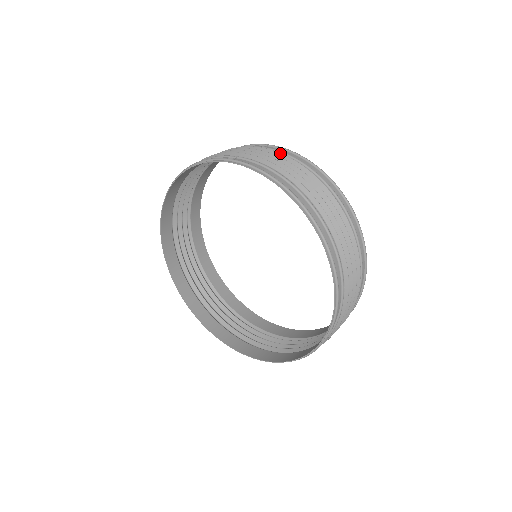
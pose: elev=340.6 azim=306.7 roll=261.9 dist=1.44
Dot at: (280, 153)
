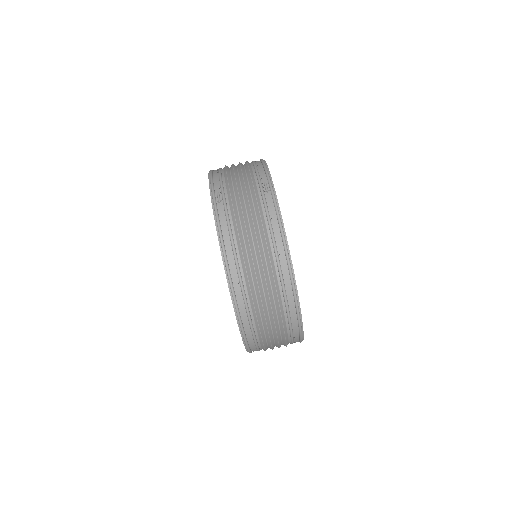
Dot at: (259, 212)
